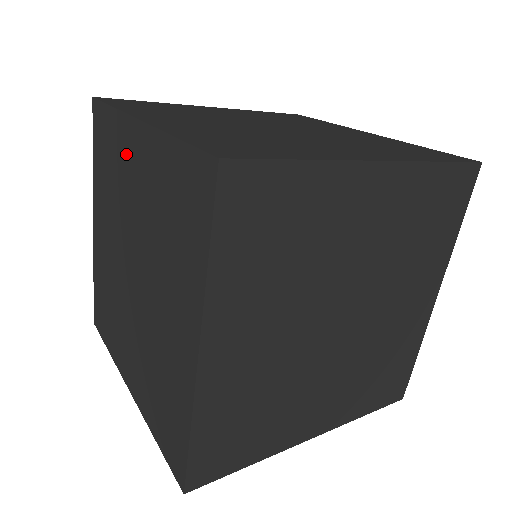
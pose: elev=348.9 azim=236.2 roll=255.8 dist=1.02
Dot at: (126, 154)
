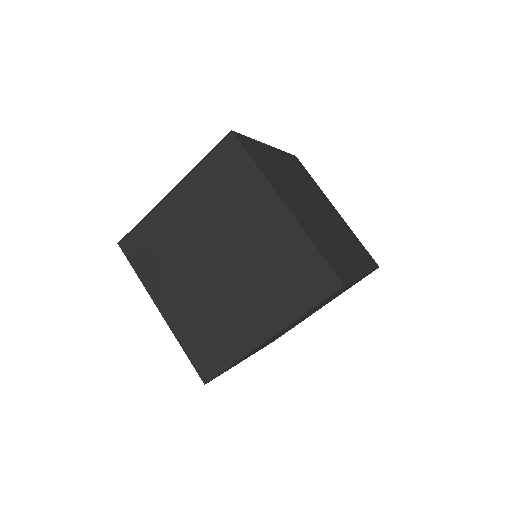
Dot at: (257, 206)
